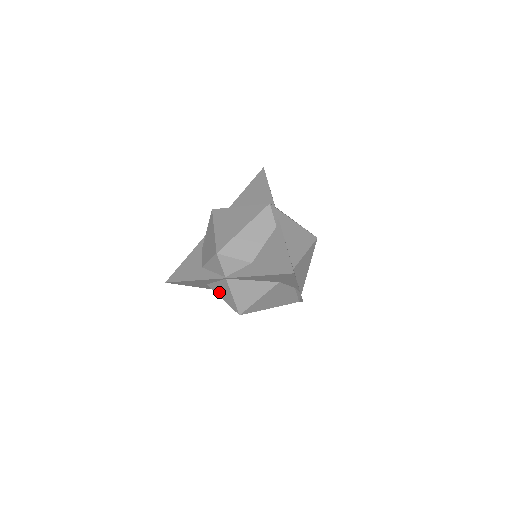
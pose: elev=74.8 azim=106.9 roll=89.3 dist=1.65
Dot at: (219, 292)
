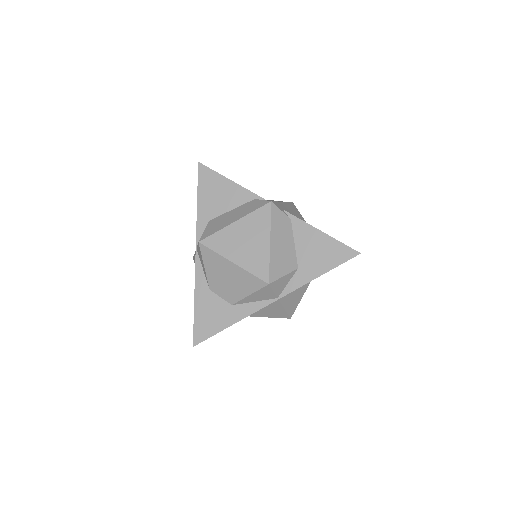
Dot at: (259, 314)
